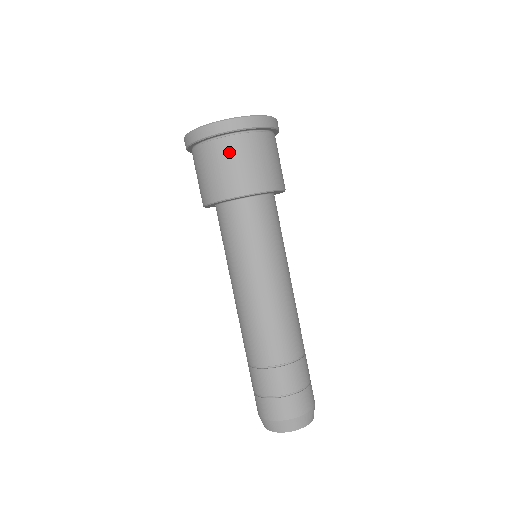
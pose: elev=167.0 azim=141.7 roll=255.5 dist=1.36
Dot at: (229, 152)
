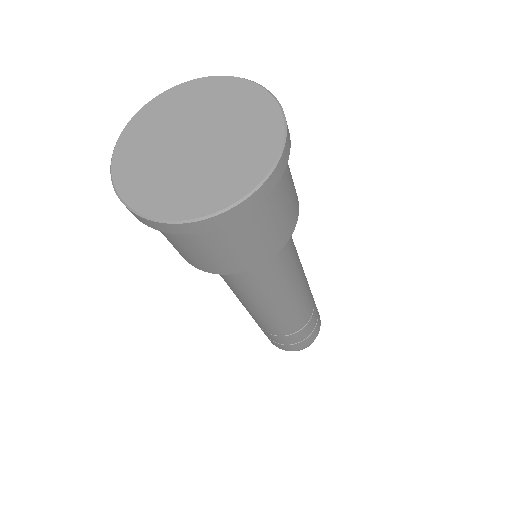
Dot at: (230, 236)
